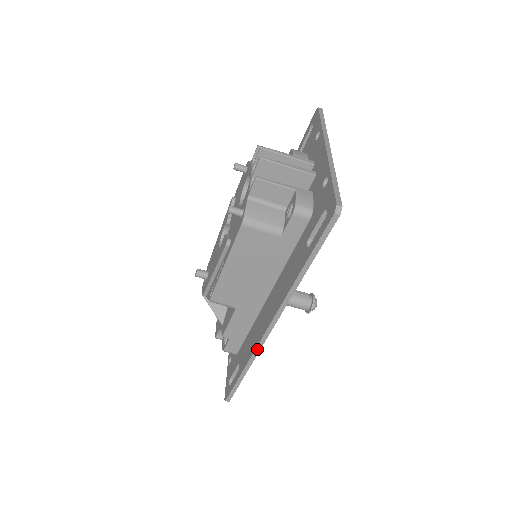
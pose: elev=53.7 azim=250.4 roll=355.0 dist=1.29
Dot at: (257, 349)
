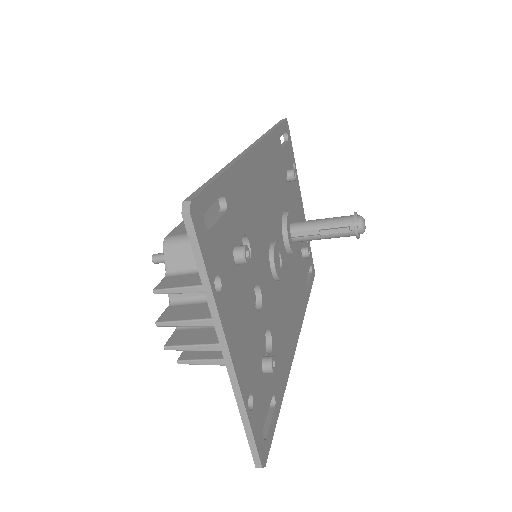
Dot at: occluded
